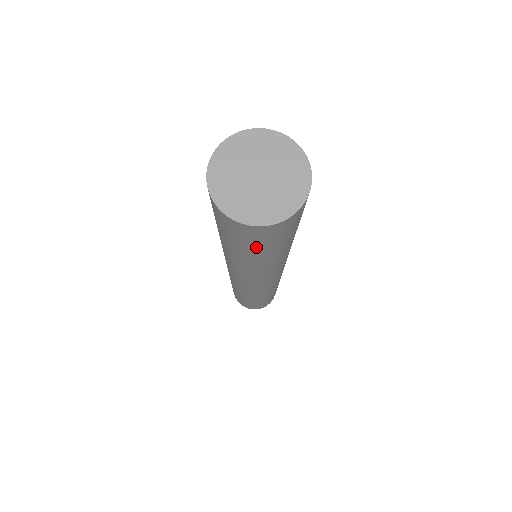
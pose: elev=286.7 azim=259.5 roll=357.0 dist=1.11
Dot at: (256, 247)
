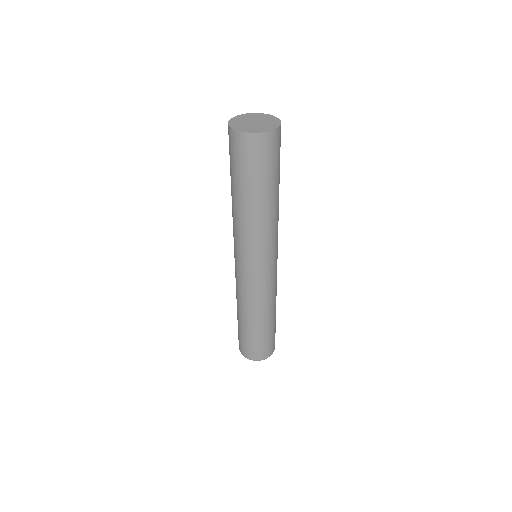
Dot at: (264, 170)
